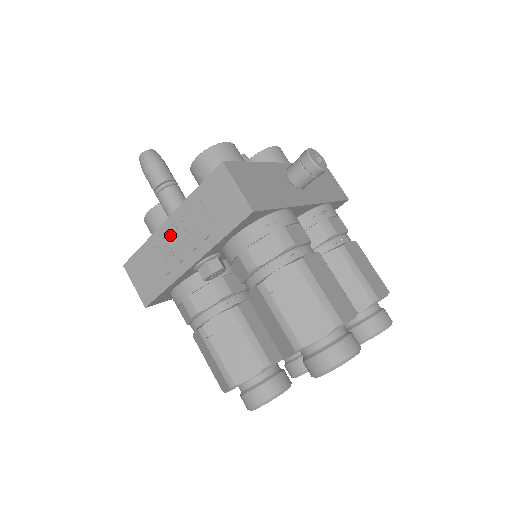
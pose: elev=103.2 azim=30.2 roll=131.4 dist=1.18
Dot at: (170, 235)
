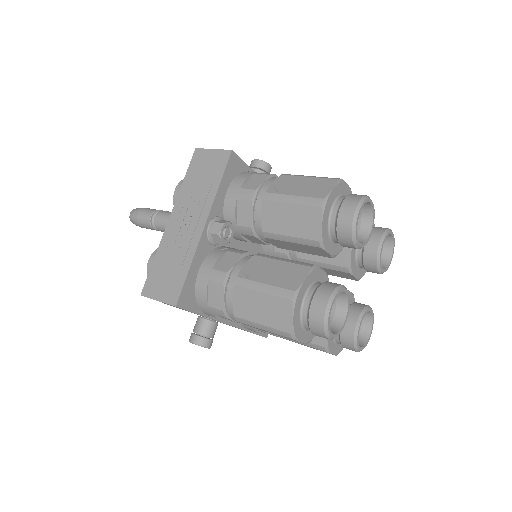
Dot at: (176, 226)
